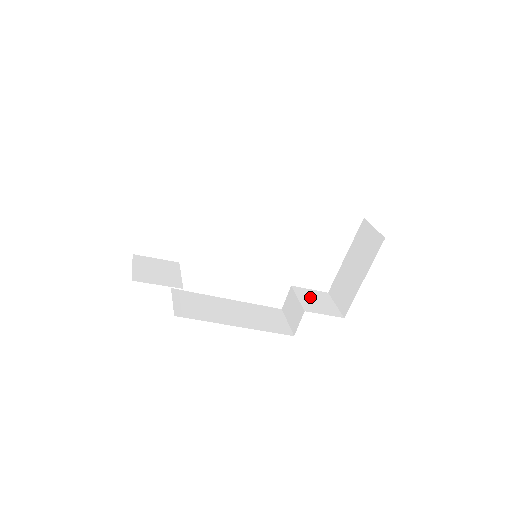
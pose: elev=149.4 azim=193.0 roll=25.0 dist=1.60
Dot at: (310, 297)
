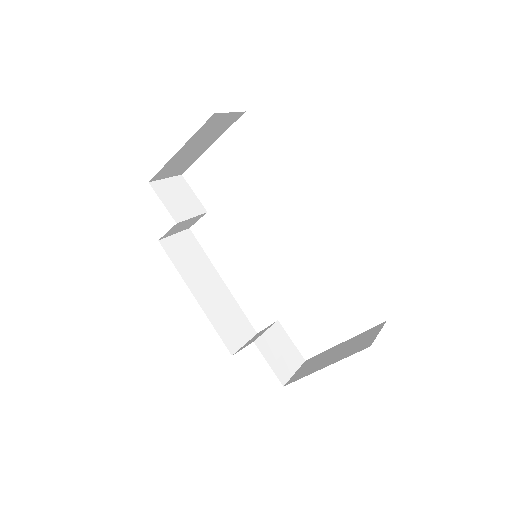
Dot at: (280, 343)
